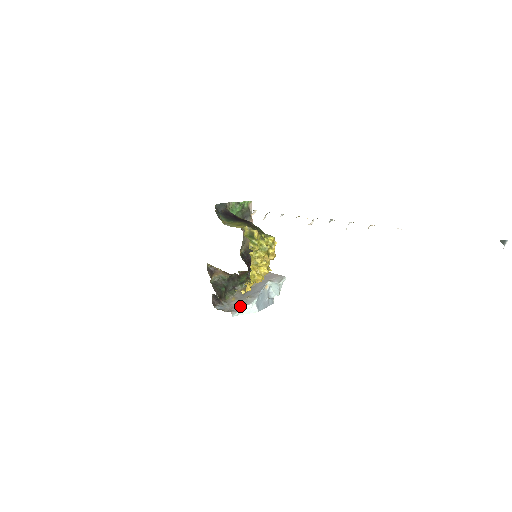
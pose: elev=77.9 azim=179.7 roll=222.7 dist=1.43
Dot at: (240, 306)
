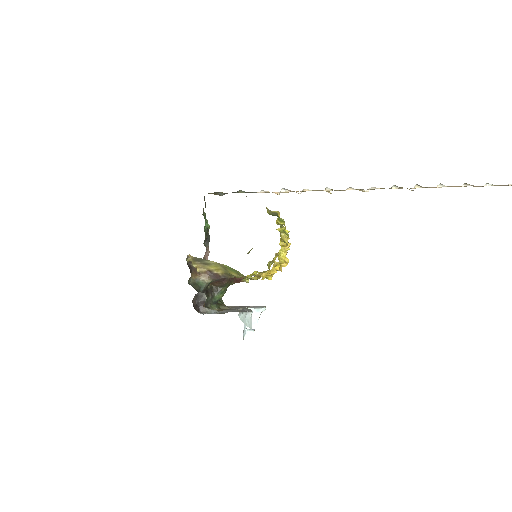
Dot at: occluded
